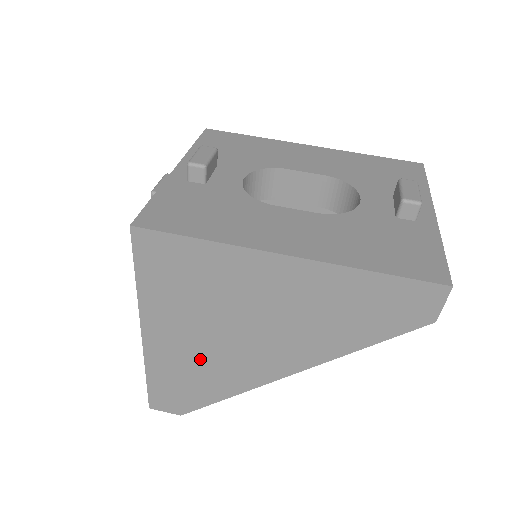
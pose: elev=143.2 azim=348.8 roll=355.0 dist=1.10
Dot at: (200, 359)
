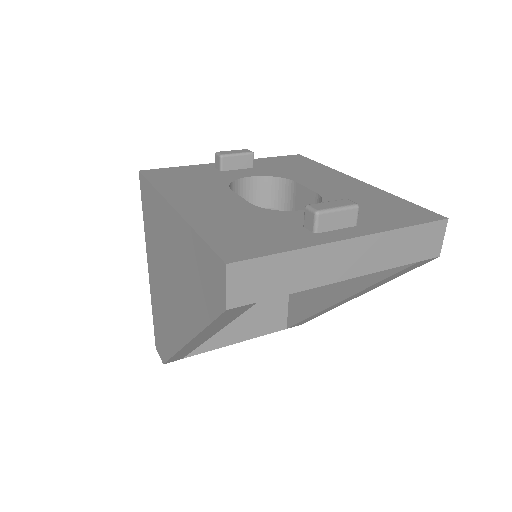
Dot at: (162, 304)
